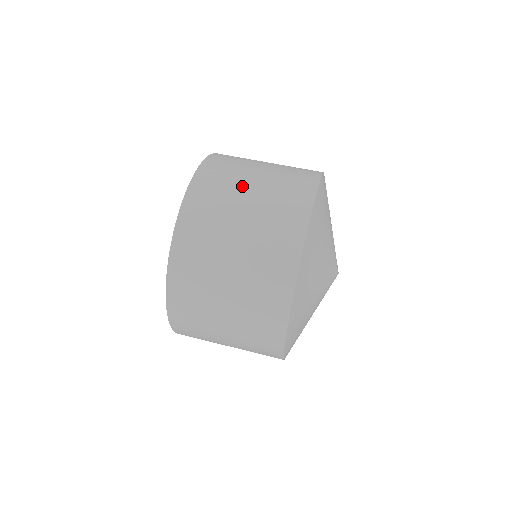
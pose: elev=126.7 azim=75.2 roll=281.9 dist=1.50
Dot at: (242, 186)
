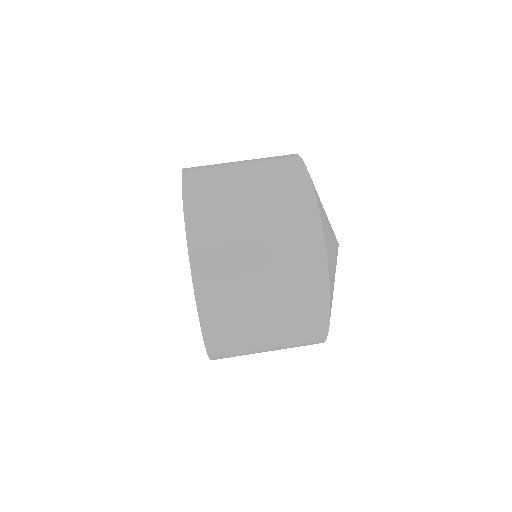
Dot at: (254, 314)
